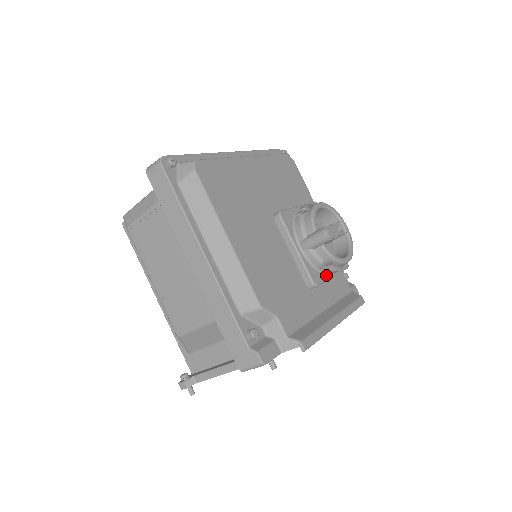
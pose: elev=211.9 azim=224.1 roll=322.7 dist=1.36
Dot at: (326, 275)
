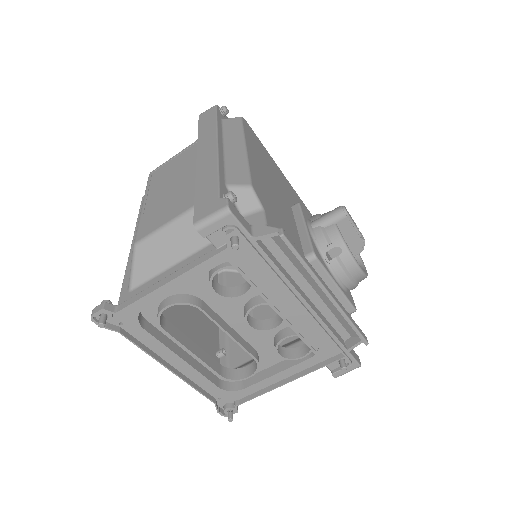
Dot at: (329, 272)
